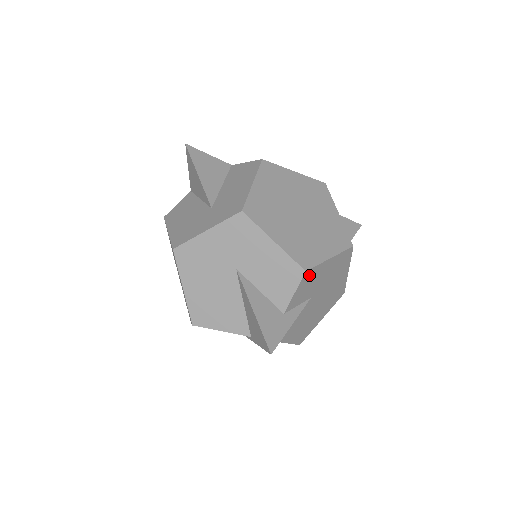
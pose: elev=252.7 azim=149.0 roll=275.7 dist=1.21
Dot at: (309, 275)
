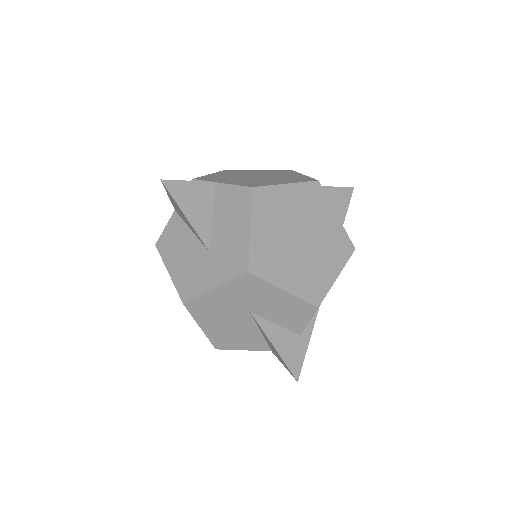
Dot at: occluded
